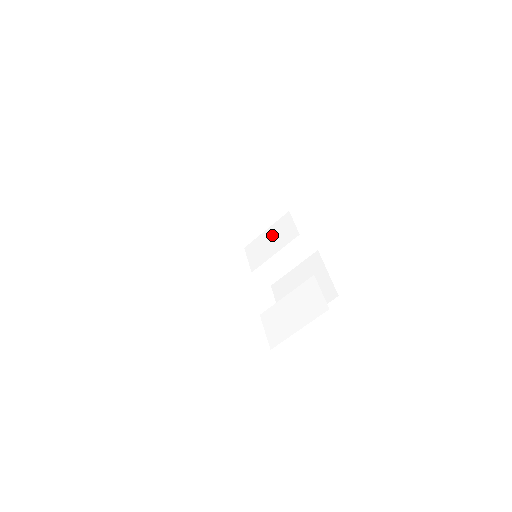
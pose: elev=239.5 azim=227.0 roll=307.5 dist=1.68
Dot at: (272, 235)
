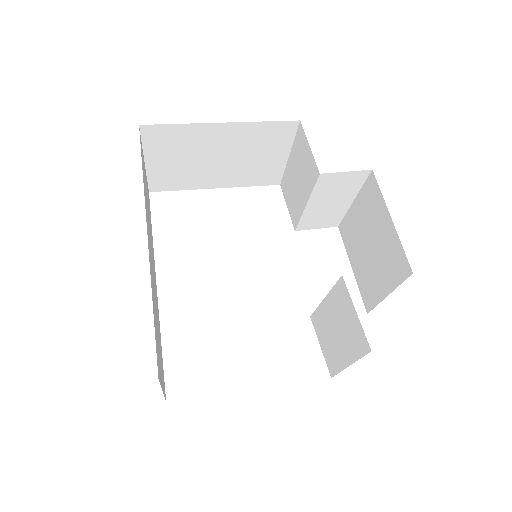
Dot at: (295, 168)
